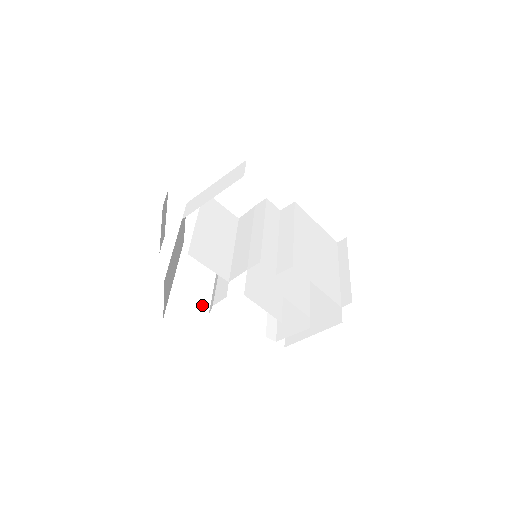
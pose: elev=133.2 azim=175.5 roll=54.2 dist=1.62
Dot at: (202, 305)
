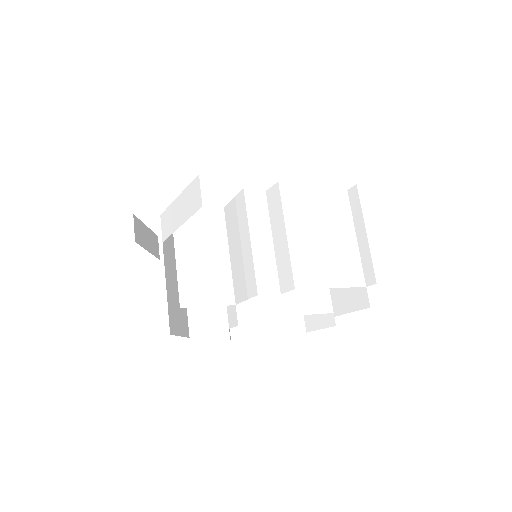
Dot at: (222, 306)
